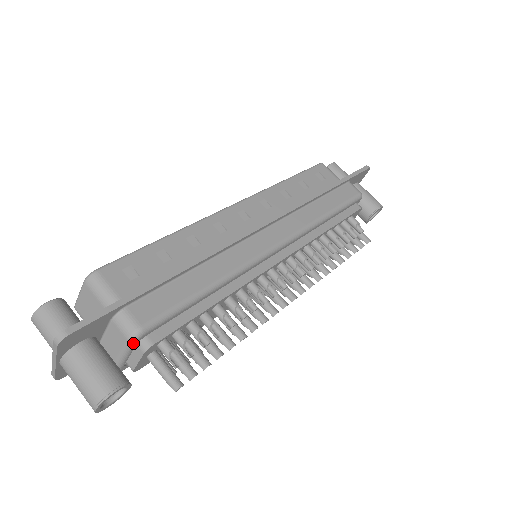
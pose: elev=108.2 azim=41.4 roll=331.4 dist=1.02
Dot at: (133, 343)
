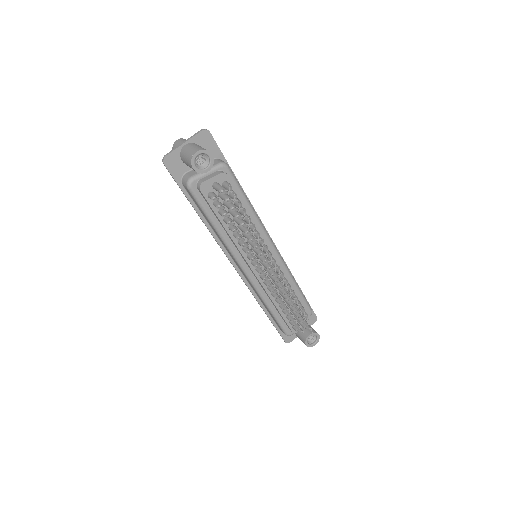
Dot at: (220, 166)
